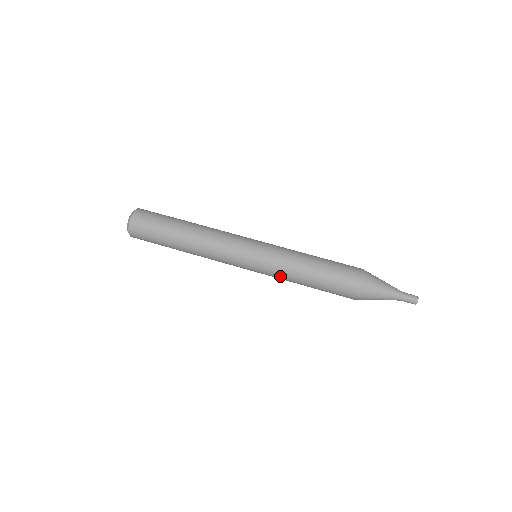
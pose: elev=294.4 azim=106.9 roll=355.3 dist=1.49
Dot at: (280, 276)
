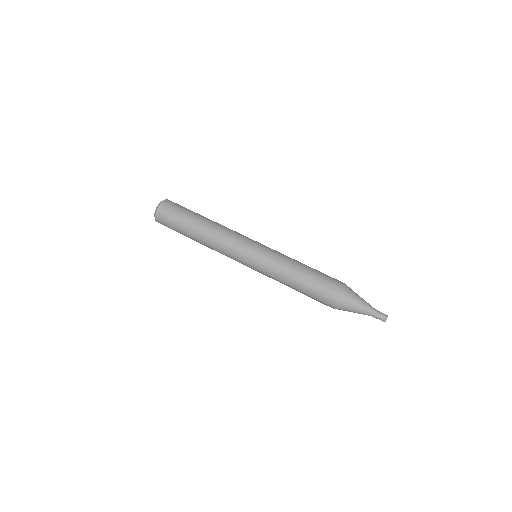
Dot at: occluded
